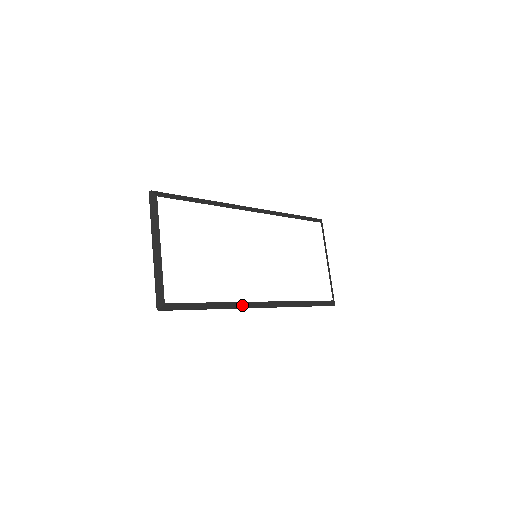
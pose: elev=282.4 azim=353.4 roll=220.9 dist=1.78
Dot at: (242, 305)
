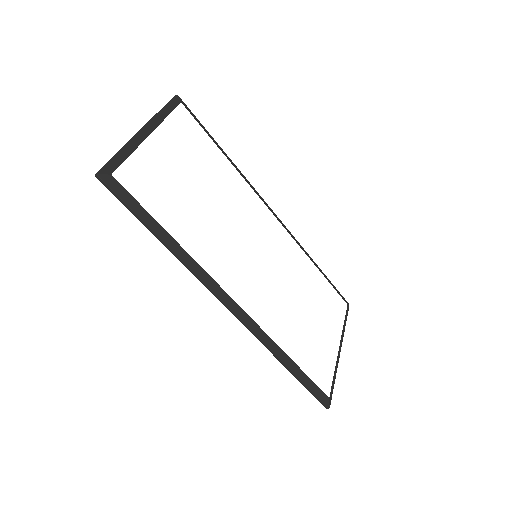
Dot at: (208, 281)
